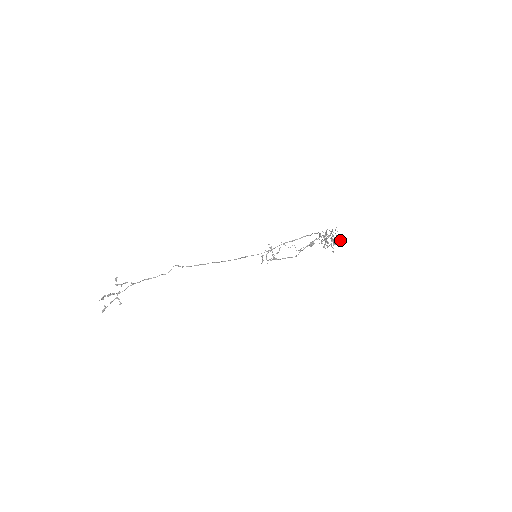
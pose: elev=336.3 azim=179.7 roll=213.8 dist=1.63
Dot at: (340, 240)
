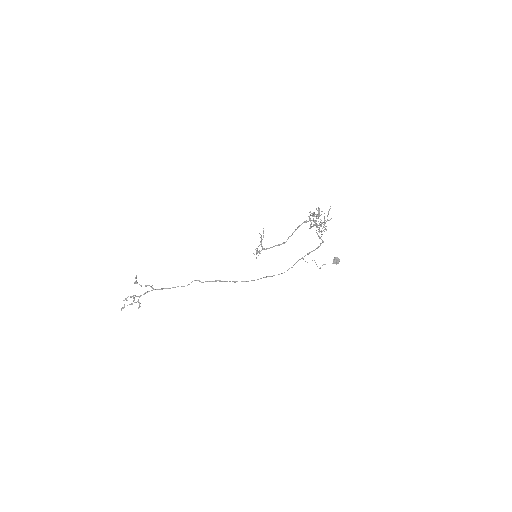
Dot at: (319, 210)
